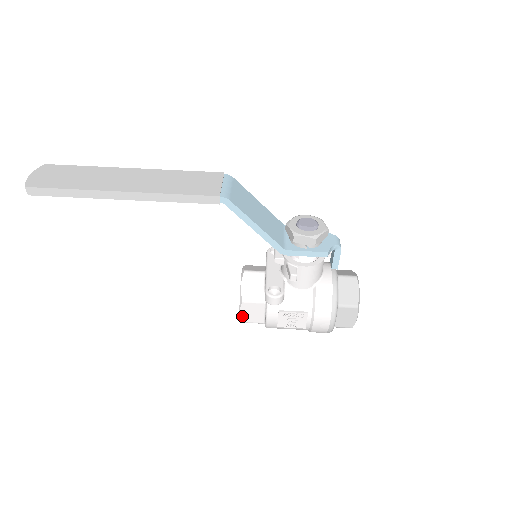
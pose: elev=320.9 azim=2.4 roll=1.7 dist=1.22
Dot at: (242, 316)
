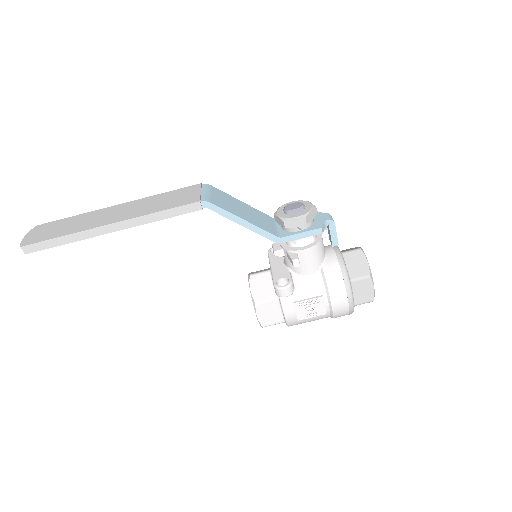
Dot at: (260, 320)
